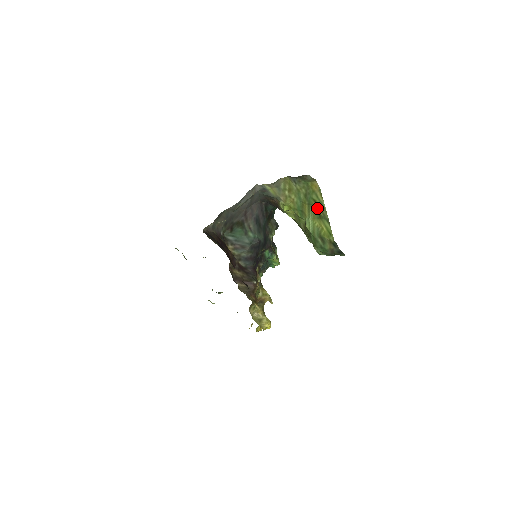
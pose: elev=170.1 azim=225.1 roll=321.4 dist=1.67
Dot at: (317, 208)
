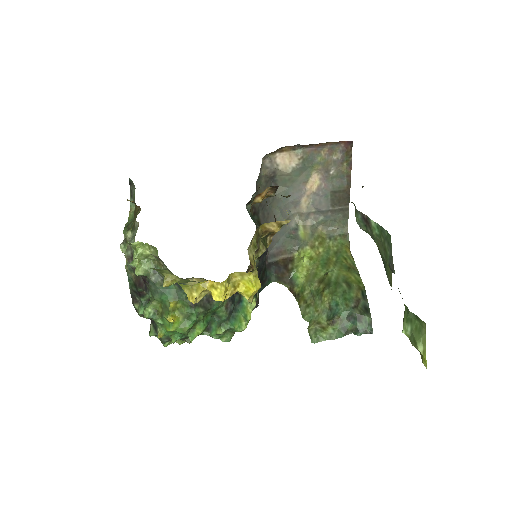
Dot at: (346, 264)
